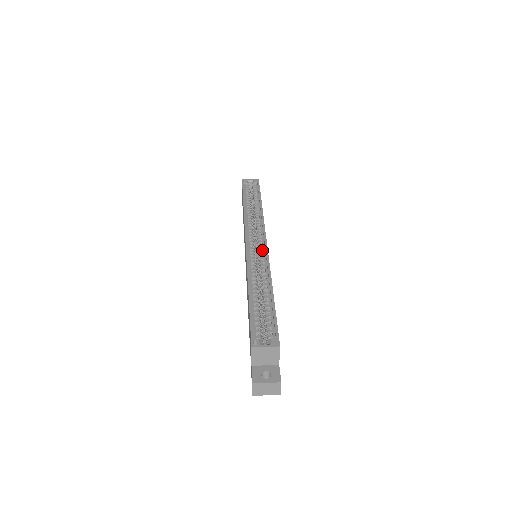
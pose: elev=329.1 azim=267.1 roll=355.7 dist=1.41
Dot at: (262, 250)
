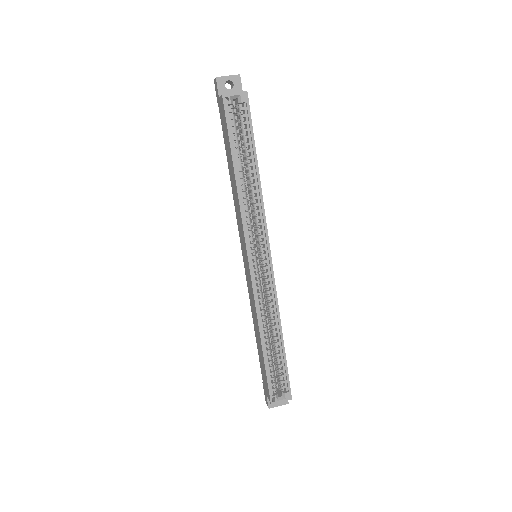
Dot at: (267, 273)
